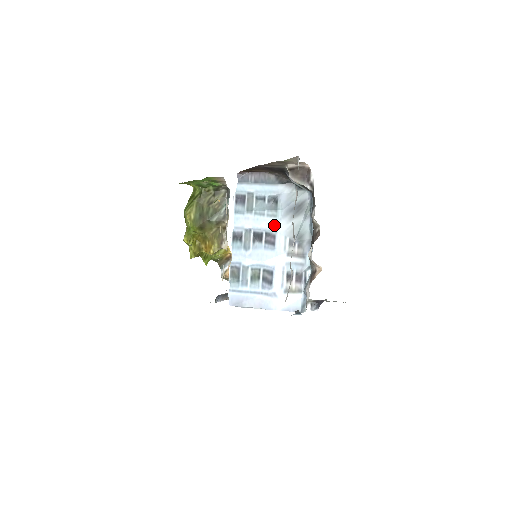
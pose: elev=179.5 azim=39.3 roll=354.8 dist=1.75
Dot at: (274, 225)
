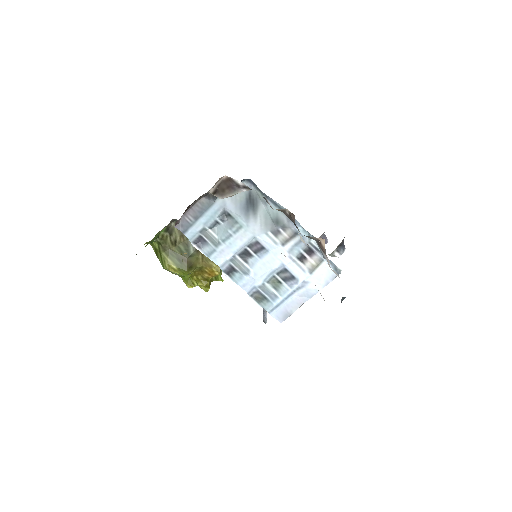
Dot at: (247, 235)
